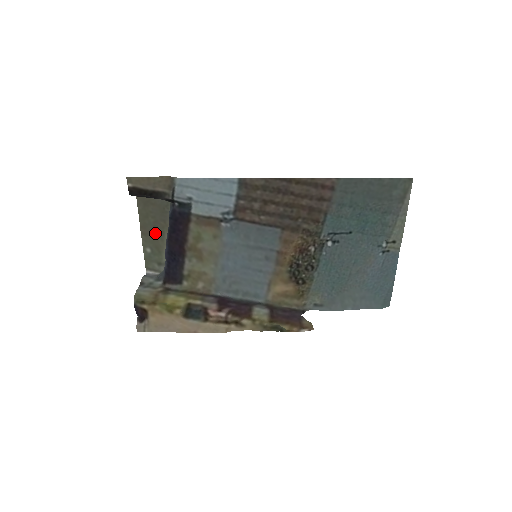
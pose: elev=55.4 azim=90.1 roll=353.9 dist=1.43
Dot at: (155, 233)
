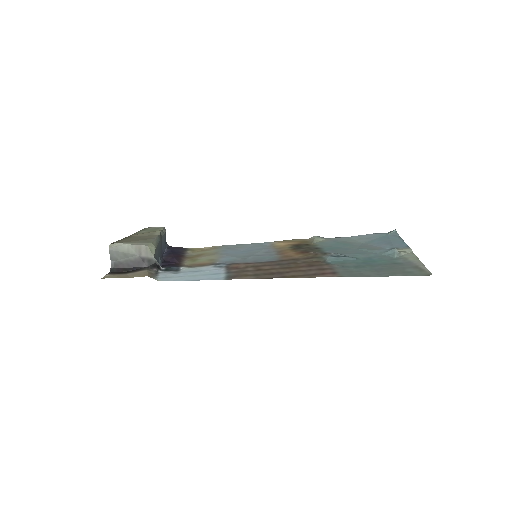
Dot at: (144, 235)
